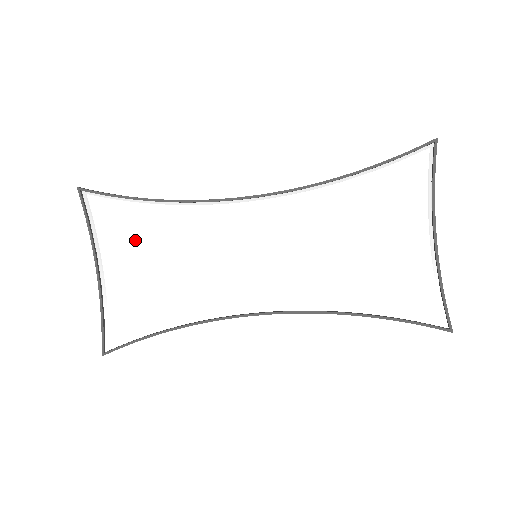
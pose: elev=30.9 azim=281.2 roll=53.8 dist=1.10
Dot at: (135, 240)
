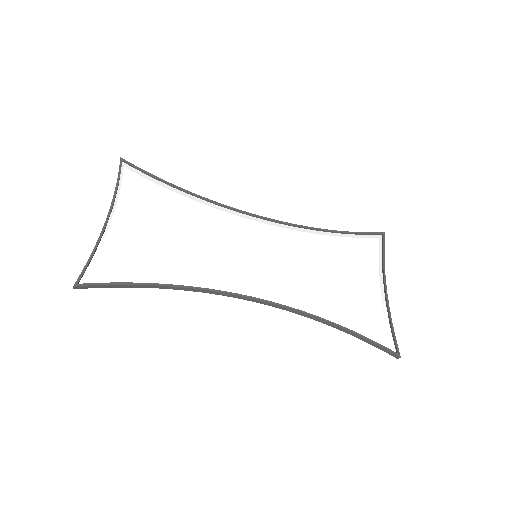
Dot at: (155, 209)
